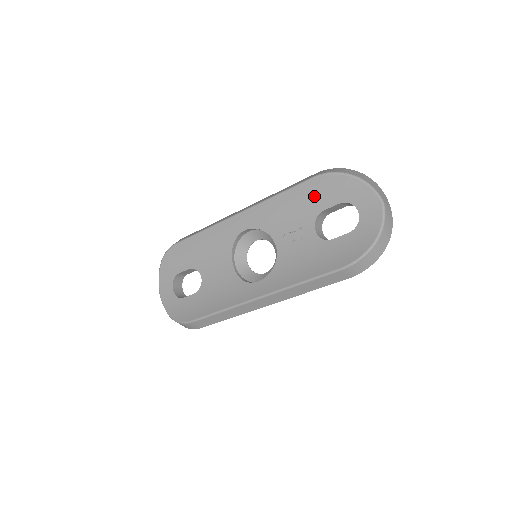
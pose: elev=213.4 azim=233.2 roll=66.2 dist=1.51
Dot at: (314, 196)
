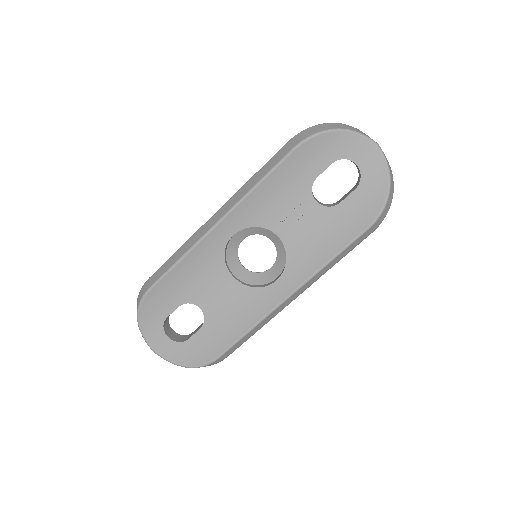
Dot at: (301, 167)
